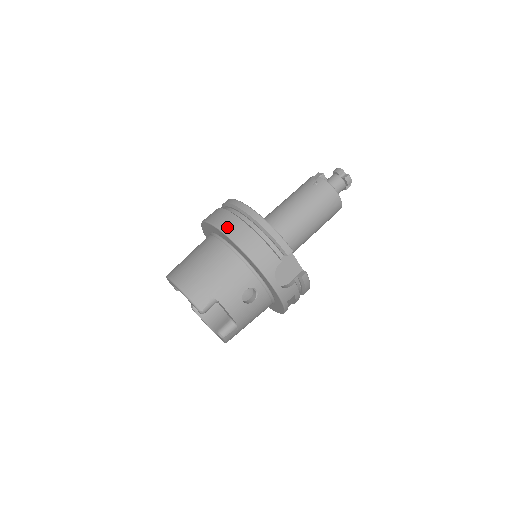
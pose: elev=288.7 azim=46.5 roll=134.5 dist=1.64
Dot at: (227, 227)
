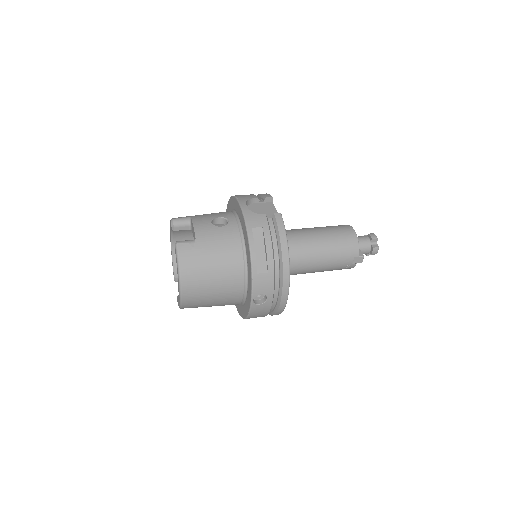
Dot at: occluded
